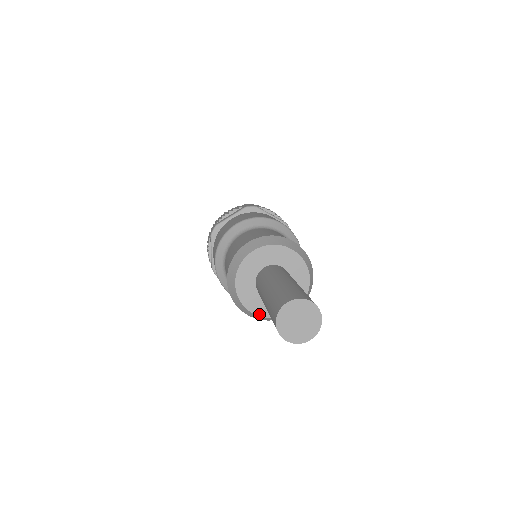
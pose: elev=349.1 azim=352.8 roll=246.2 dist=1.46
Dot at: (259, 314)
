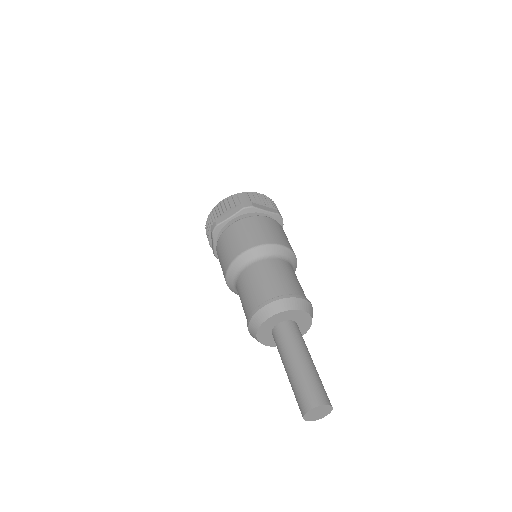
Dot at: (273, 345)
